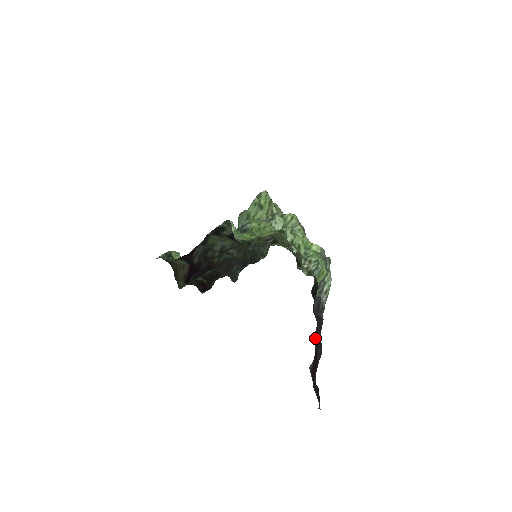
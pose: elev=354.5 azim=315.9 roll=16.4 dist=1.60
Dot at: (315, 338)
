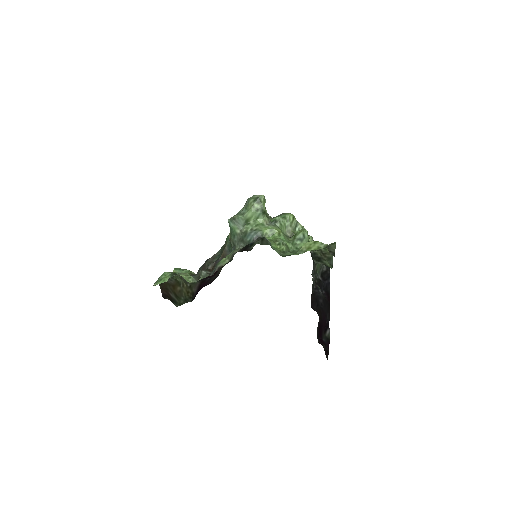
Dot at: (328, 312)
